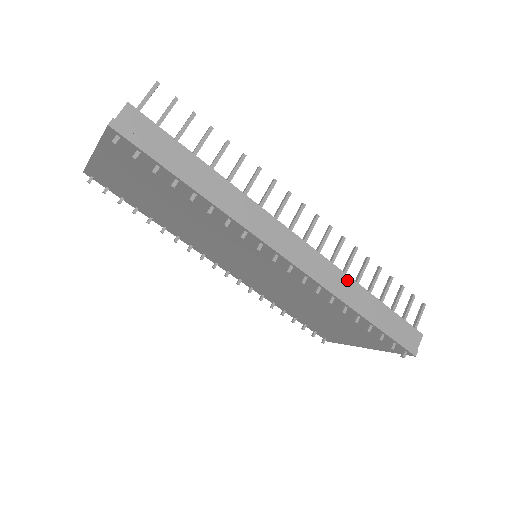
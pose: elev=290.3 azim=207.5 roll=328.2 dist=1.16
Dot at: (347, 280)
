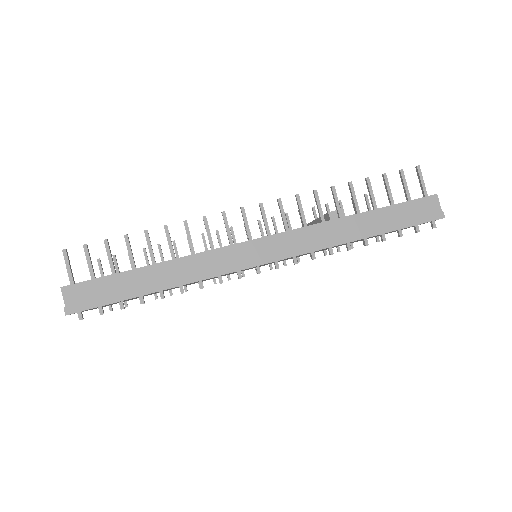
Dot at: (329, 226)
